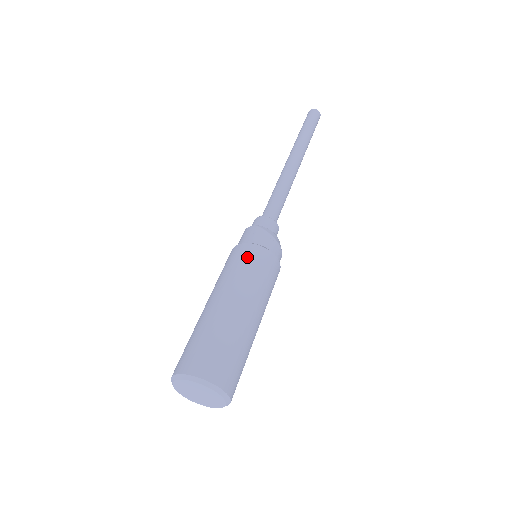
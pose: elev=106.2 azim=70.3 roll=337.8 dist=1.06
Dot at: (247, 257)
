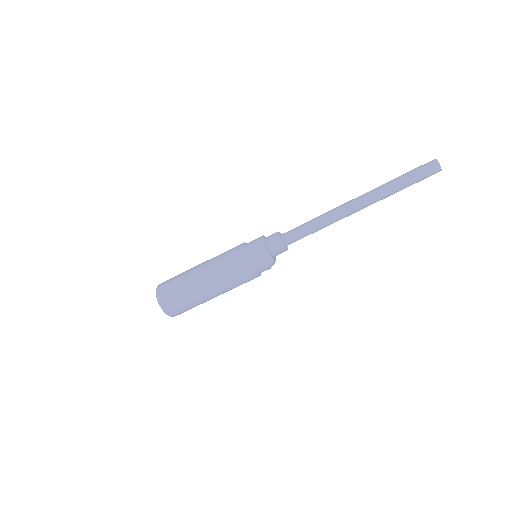
Dot at: (241, 273)
